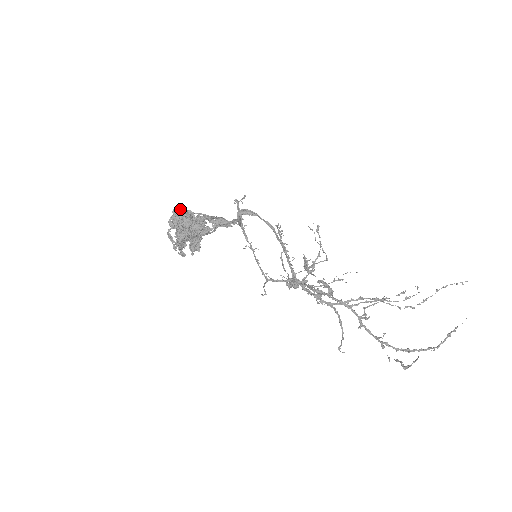
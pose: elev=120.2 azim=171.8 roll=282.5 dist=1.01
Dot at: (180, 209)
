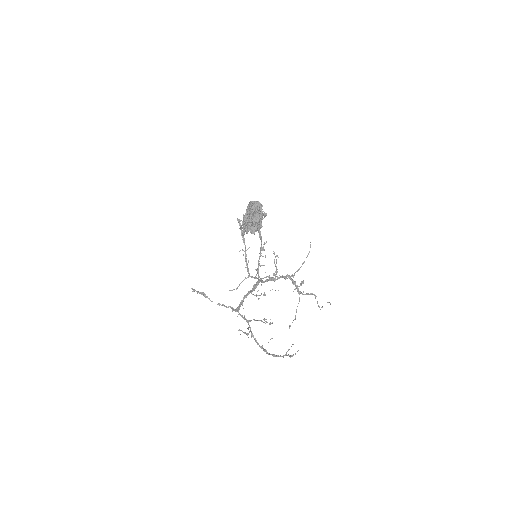
Dot at: (256, 203)
